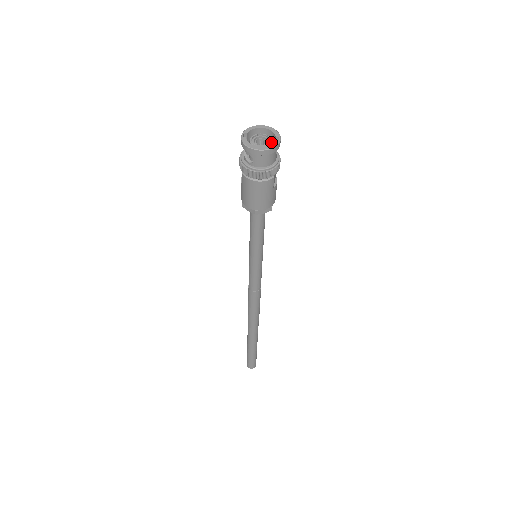
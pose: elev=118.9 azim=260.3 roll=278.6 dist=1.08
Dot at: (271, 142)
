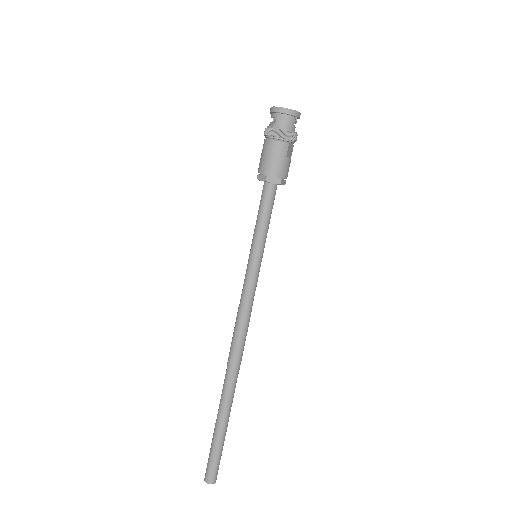
Dot at: occluded
